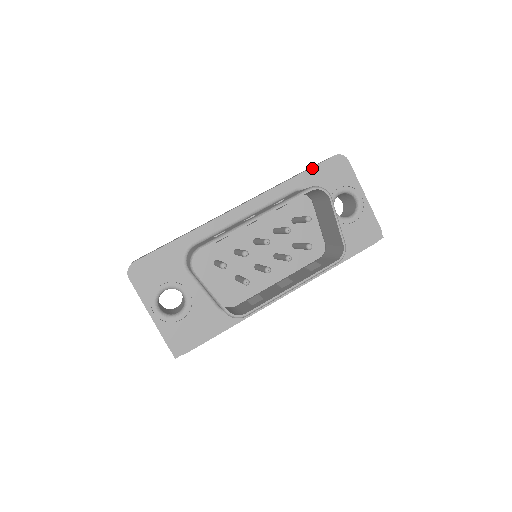
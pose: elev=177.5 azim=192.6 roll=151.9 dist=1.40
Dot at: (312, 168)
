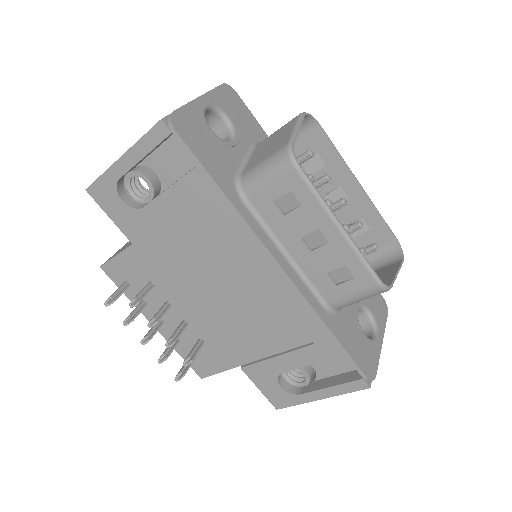
Dot at: occluded
